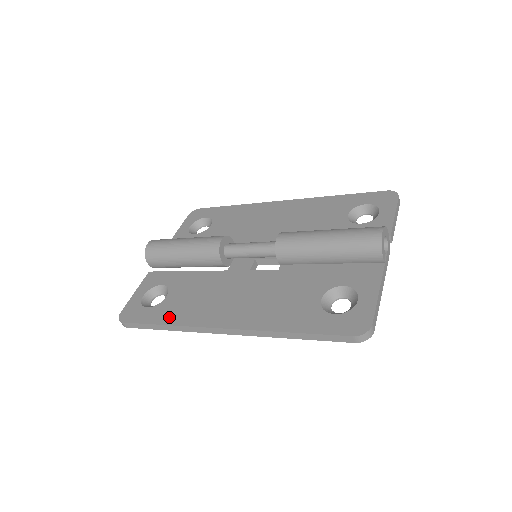
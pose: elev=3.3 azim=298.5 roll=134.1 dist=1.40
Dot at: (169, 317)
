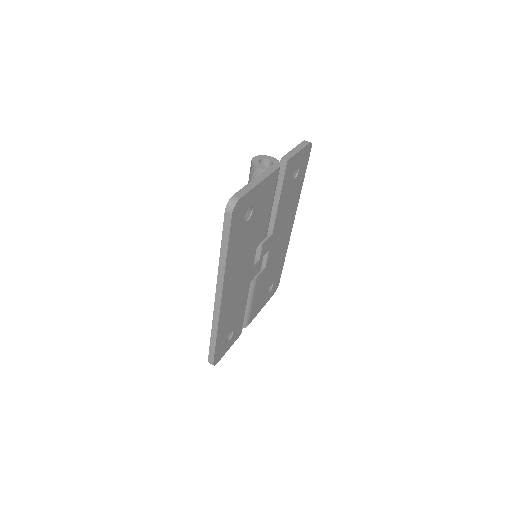
Dot at: occluded
